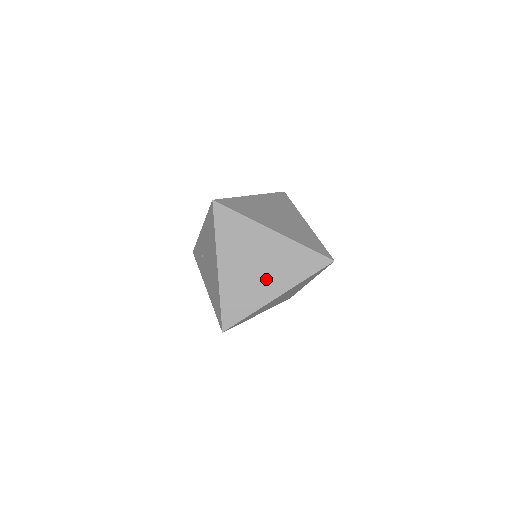
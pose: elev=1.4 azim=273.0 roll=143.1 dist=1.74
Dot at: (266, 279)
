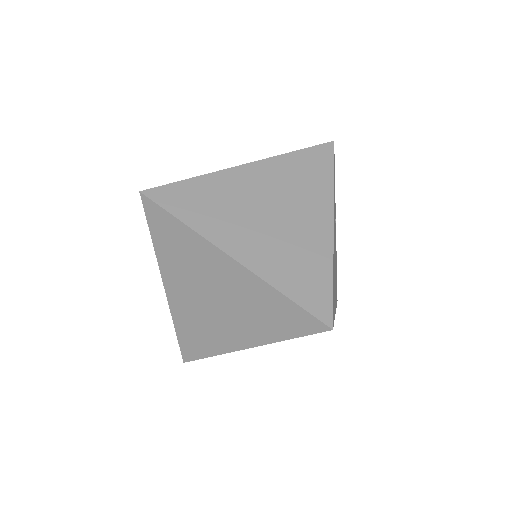
Dot at: occluded
